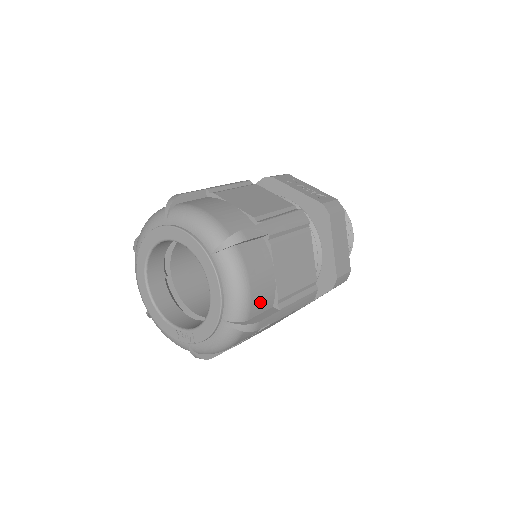
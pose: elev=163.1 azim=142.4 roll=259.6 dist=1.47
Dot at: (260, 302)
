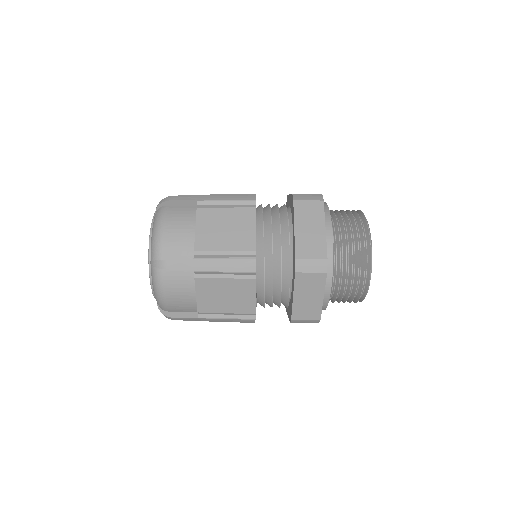
Dot at: (175, 248)
